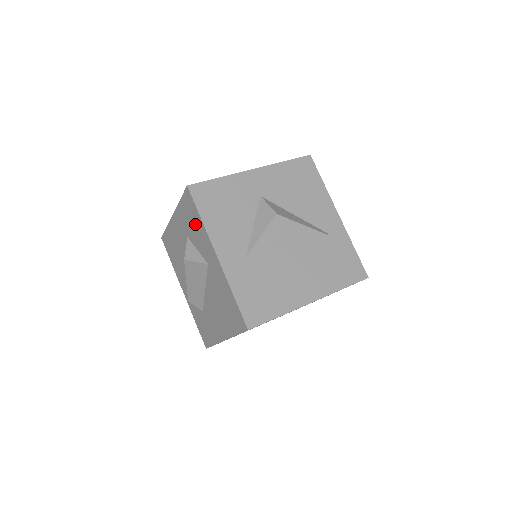
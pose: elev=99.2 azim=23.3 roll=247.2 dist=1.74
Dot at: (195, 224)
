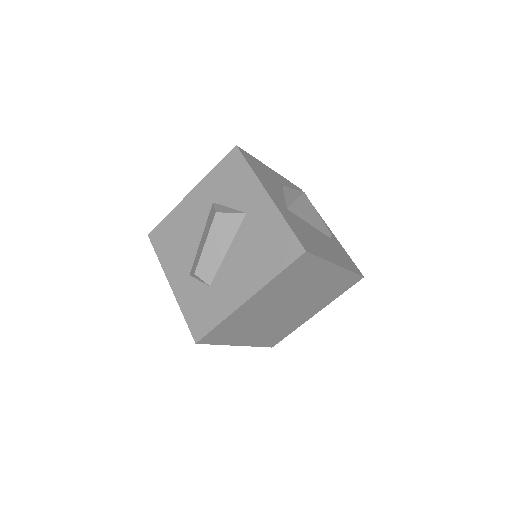
Dot at: (236, 179)
